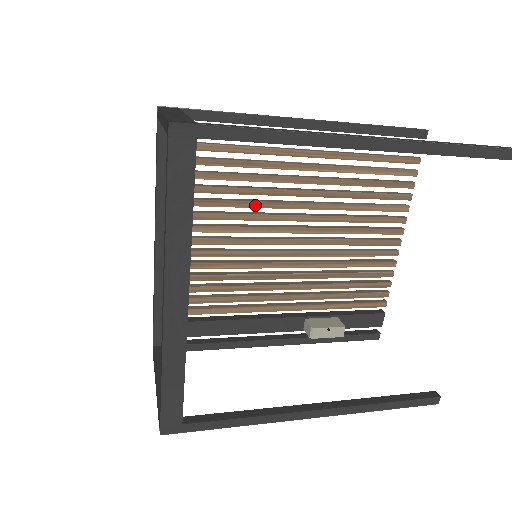
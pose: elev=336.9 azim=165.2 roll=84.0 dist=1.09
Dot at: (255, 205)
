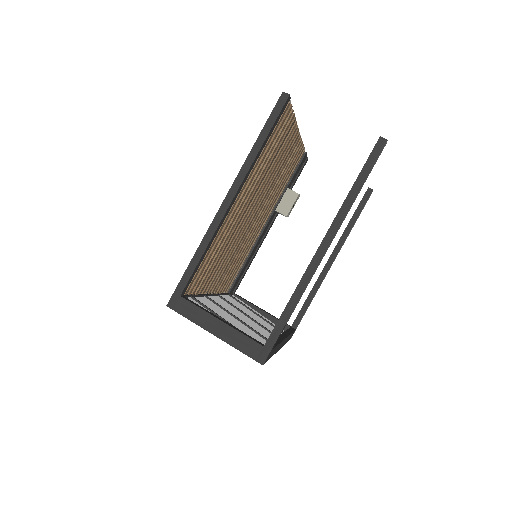
Dot at: occluded
